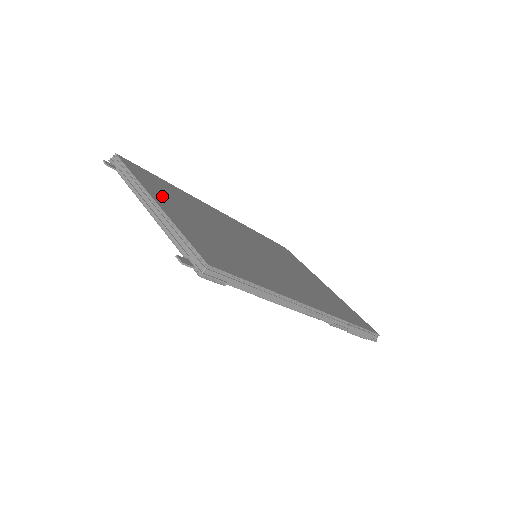
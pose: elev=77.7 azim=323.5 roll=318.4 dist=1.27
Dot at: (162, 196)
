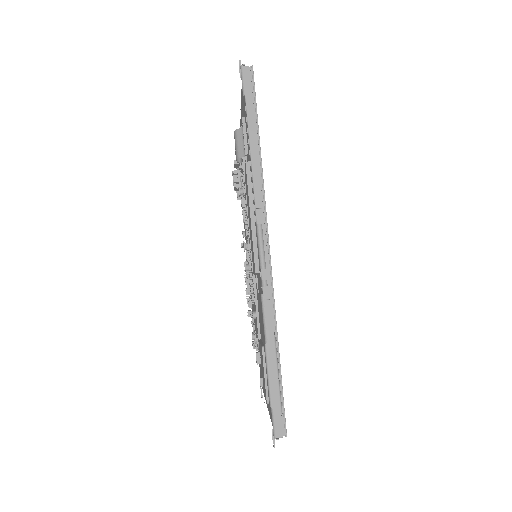
Dot at: occluded
